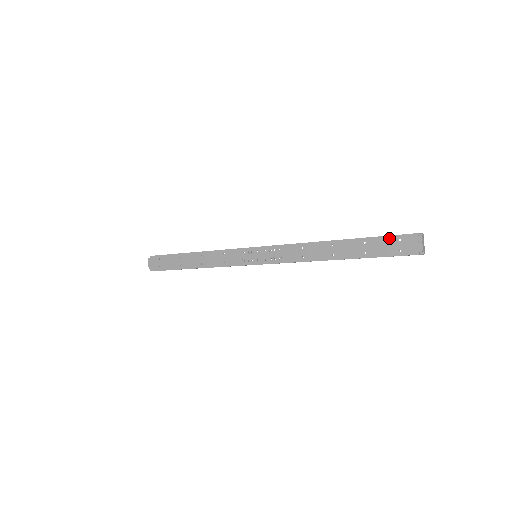
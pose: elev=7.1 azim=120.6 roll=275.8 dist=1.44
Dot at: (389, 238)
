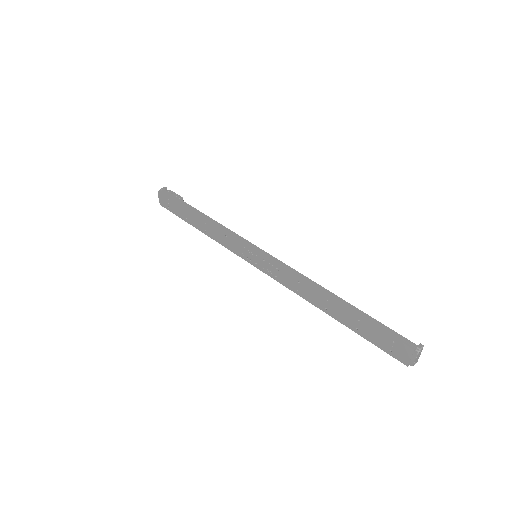
Dot at: (384, 334)
